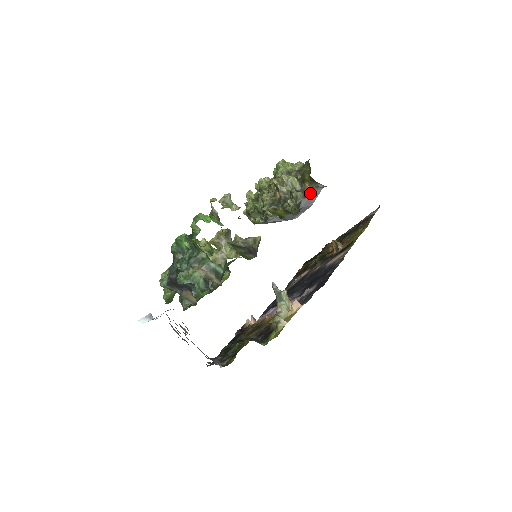
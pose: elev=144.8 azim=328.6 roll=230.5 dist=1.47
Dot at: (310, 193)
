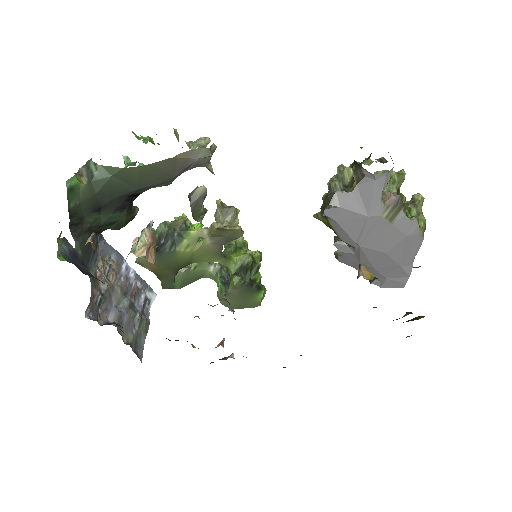
Dot at: (354, 186)
